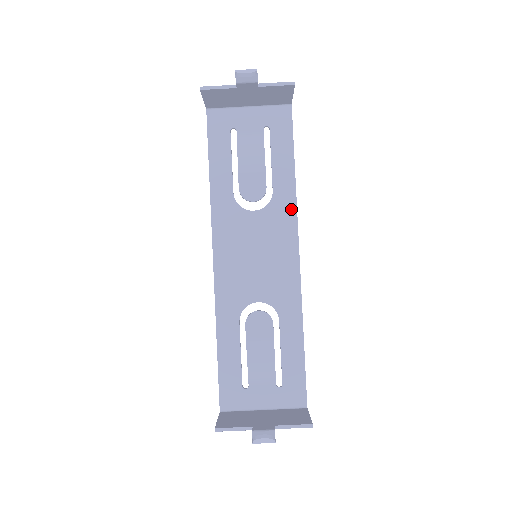
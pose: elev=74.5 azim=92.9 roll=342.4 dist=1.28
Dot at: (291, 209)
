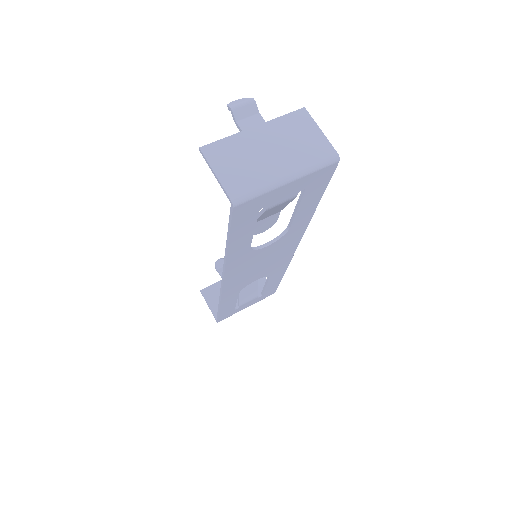
Dot at: occluded
